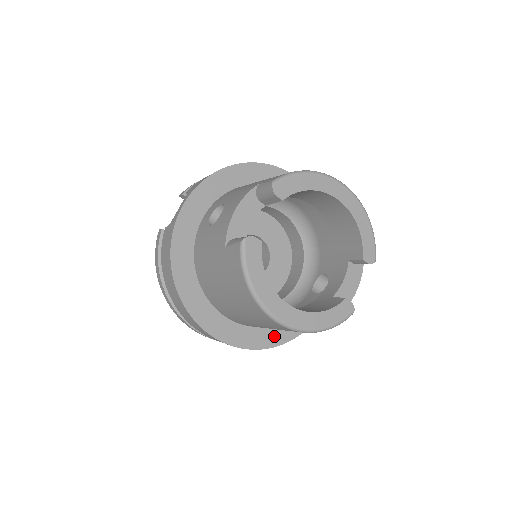
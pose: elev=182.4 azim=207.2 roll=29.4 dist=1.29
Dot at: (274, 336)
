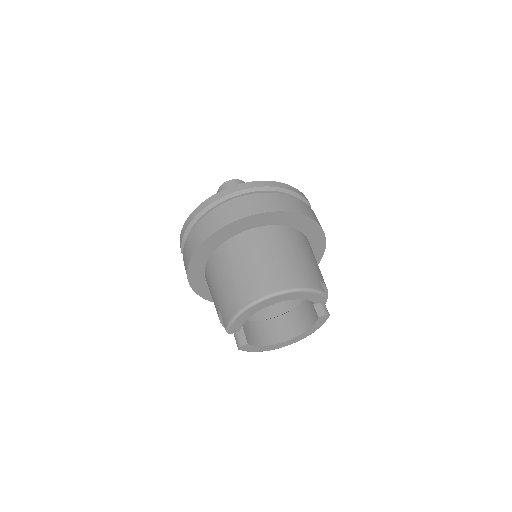
Dot at: occluded
